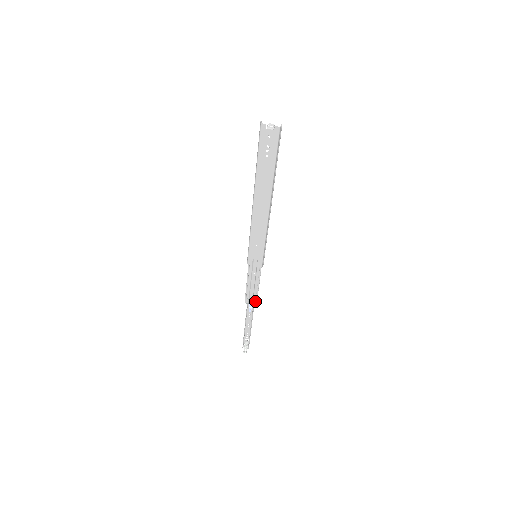
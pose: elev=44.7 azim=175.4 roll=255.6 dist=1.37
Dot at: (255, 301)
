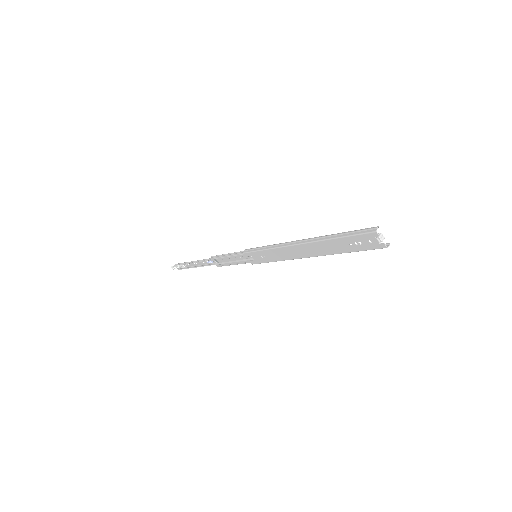
Dot at: (220, 265)
